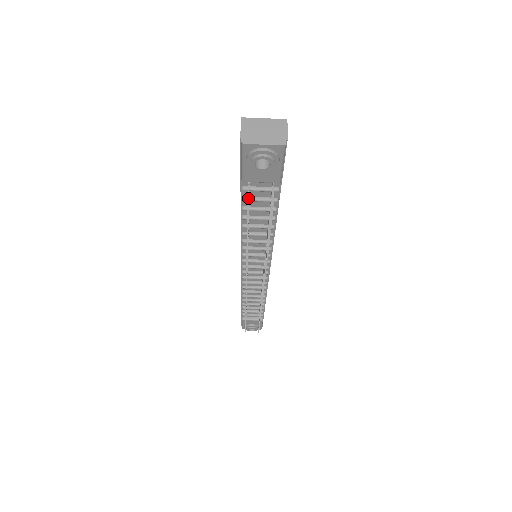
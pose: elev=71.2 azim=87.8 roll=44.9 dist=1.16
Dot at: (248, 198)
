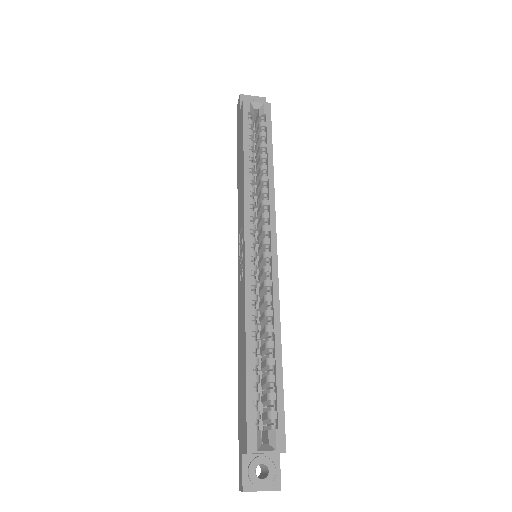
Dot at: occluded
